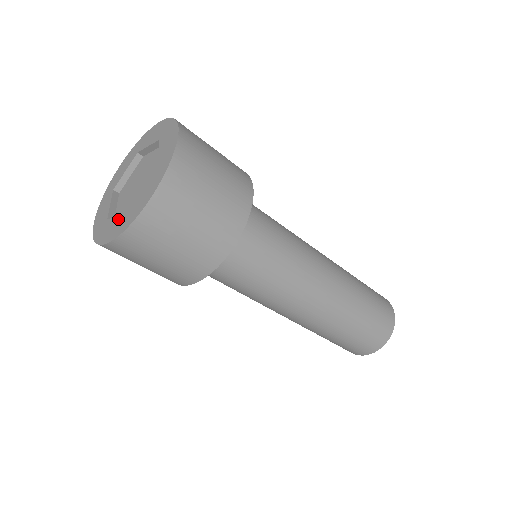
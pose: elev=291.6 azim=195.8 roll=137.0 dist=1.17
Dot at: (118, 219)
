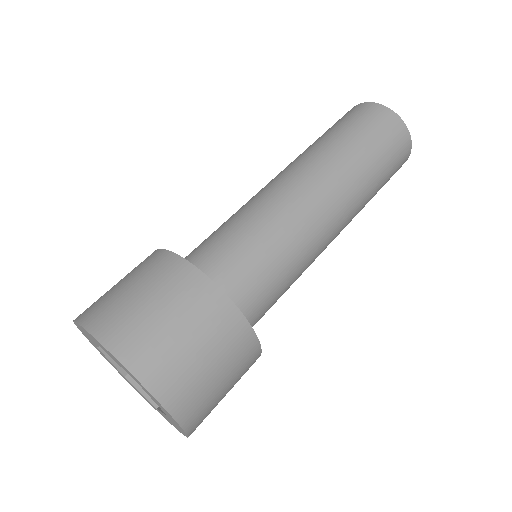
Dot at: occluded
